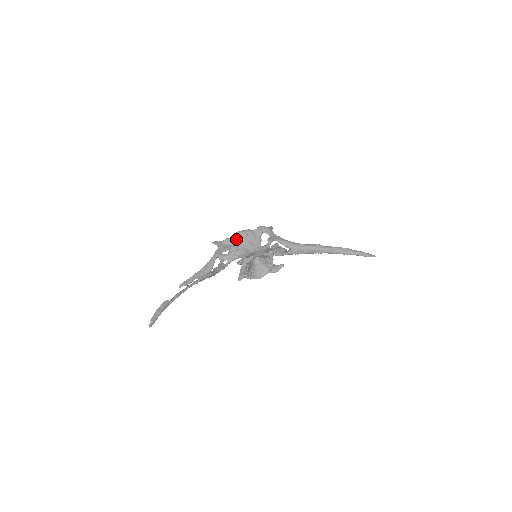
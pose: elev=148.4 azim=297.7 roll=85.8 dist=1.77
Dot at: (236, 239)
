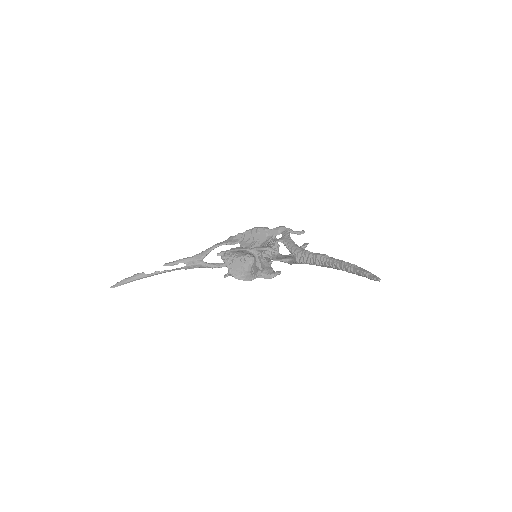
Dot at: (247, 235)
